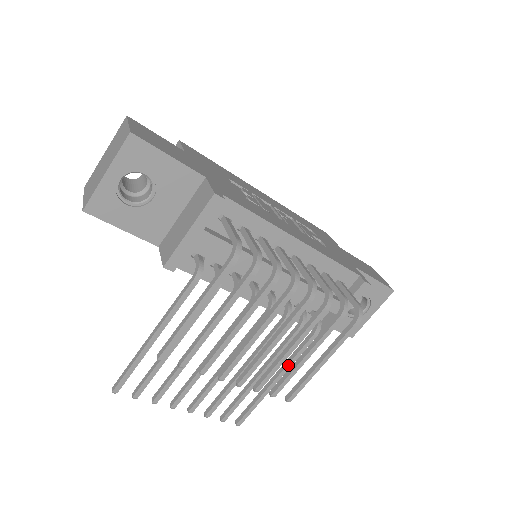
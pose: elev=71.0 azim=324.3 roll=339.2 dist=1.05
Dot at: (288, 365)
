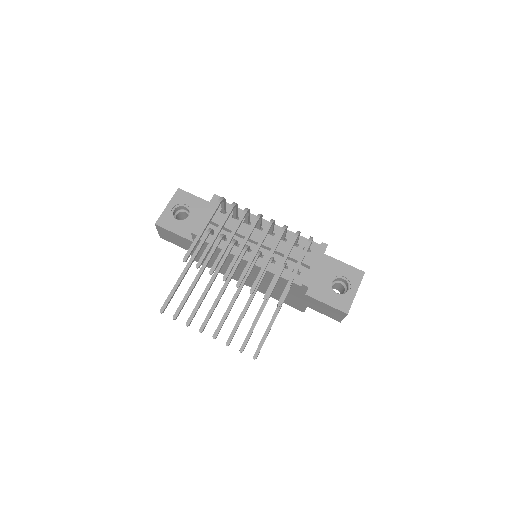
Dot at: occluded
